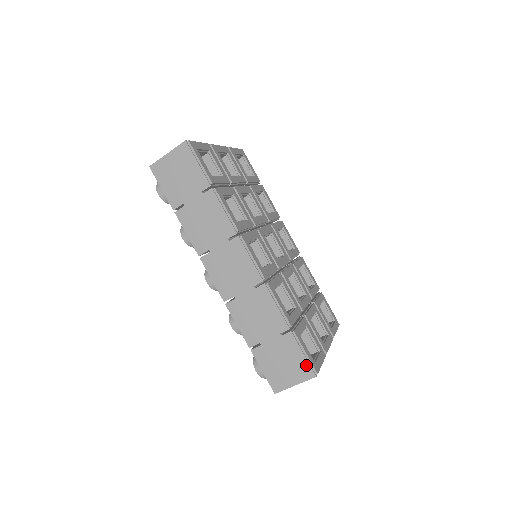
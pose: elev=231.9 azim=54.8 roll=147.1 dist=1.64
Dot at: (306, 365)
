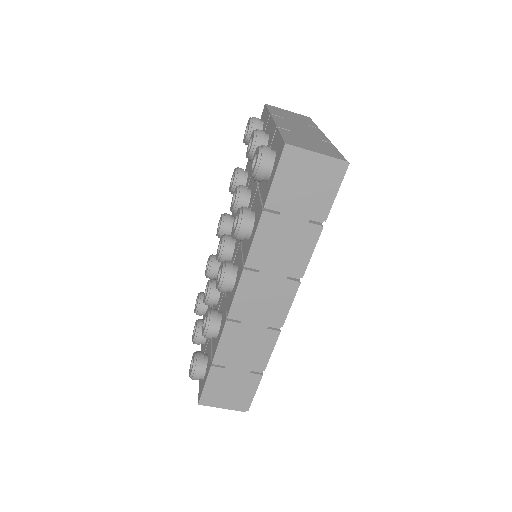
Dot at: (247, 401)
